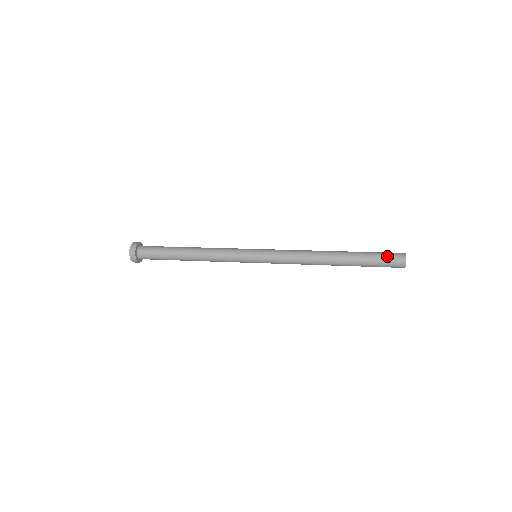
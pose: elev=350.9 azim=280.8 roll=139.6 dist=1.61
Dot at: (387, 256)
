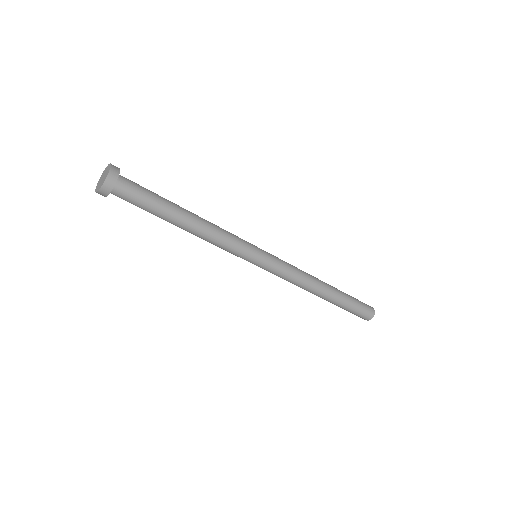
Dot at: (362, 302)
